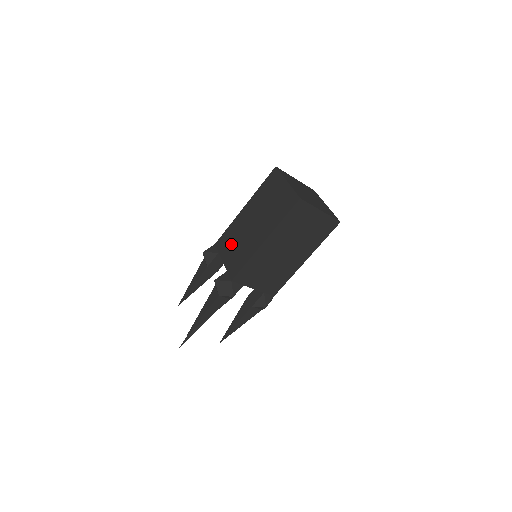
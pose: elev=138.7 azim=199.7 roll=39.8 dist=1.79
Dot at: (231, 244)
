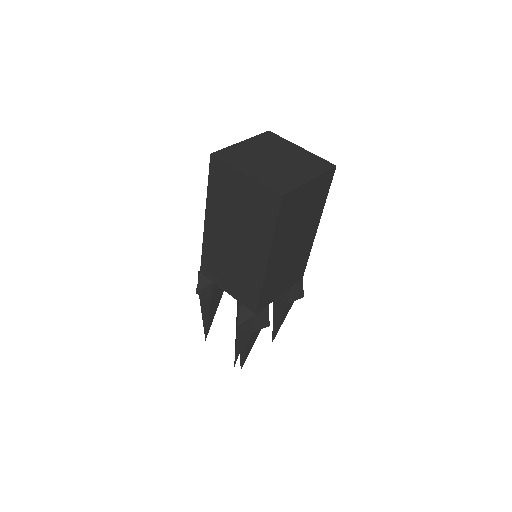
Dot at: (222, 271)
